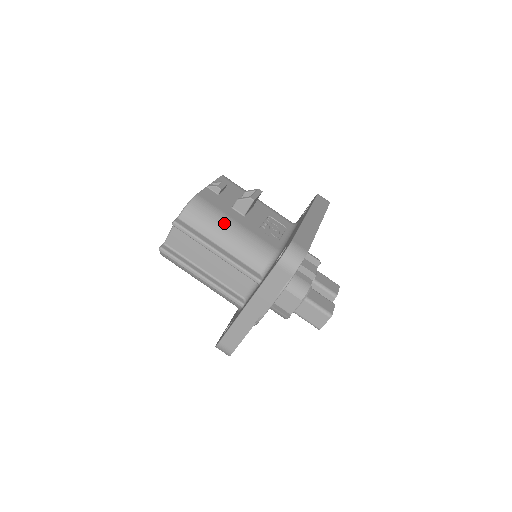
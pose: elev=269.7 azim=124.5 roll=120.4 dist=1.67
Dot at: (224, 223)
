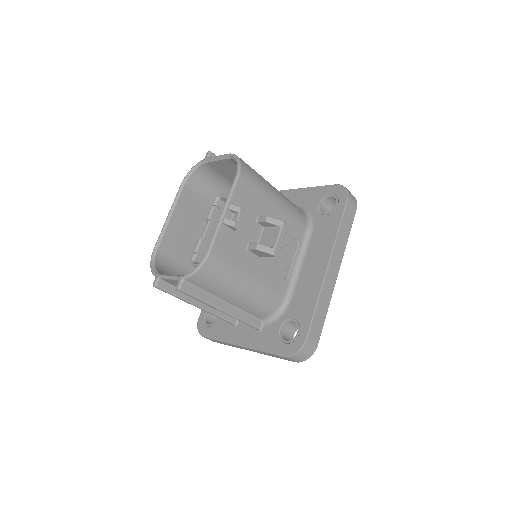
Dot at: (236, 284)
